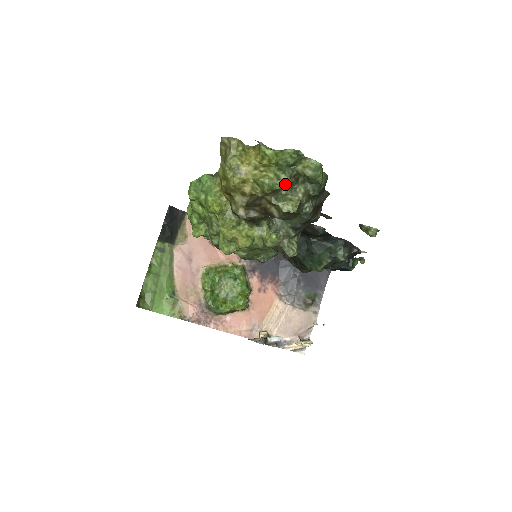
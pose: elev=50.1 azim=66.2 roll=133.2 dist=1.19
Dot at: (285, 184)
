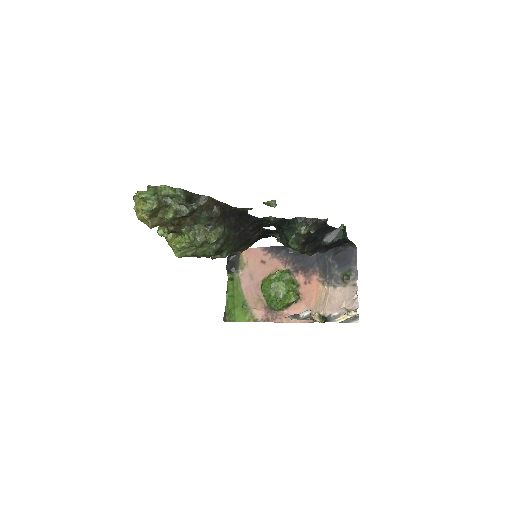
Dot at: (154, 205)
